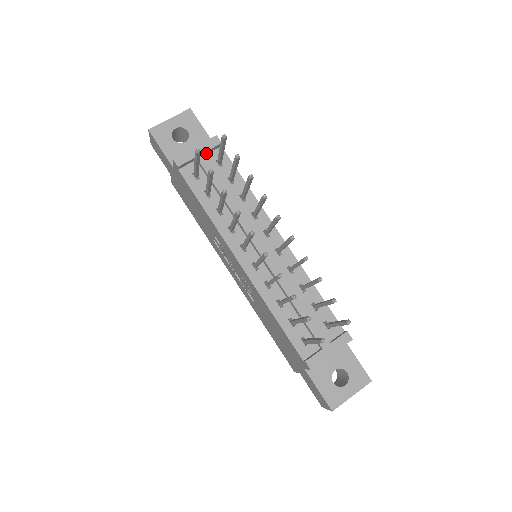
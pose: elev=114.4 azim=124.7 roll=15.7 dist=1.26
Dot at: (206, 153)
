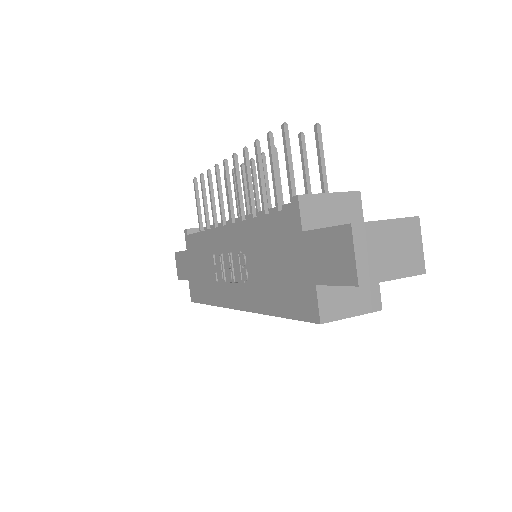
Dot at: occluded
